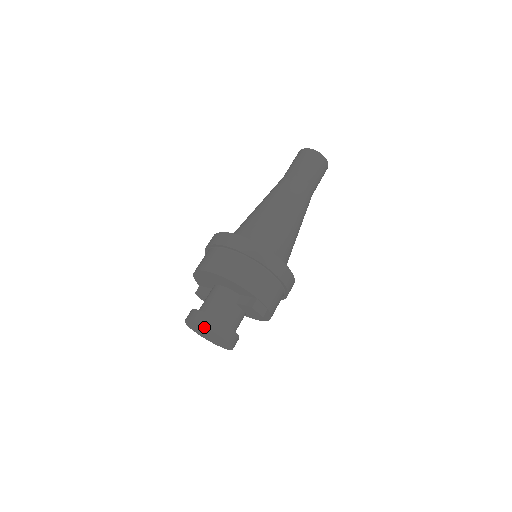
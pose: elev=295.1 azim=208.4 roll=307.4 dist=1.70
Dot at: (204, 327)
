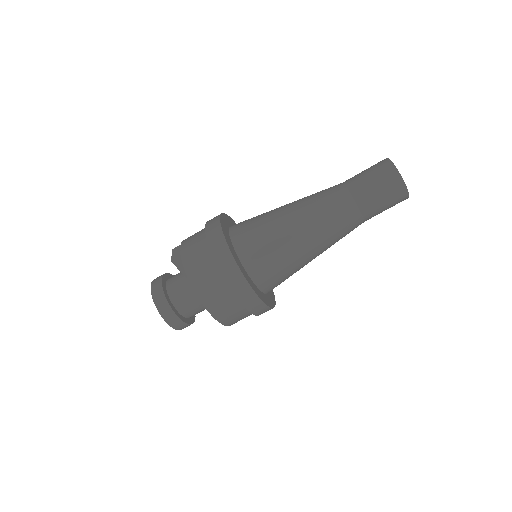
Dot at: (177, 328)
